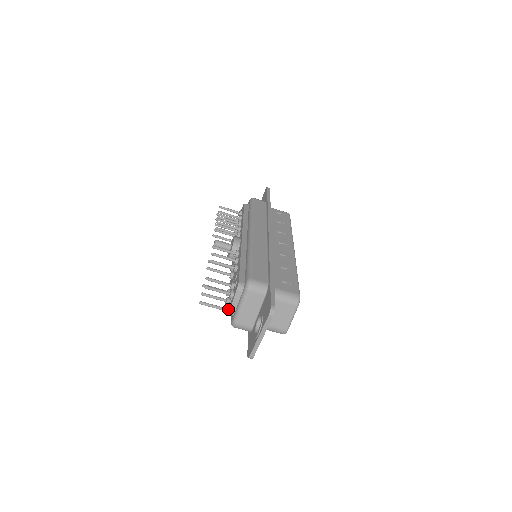
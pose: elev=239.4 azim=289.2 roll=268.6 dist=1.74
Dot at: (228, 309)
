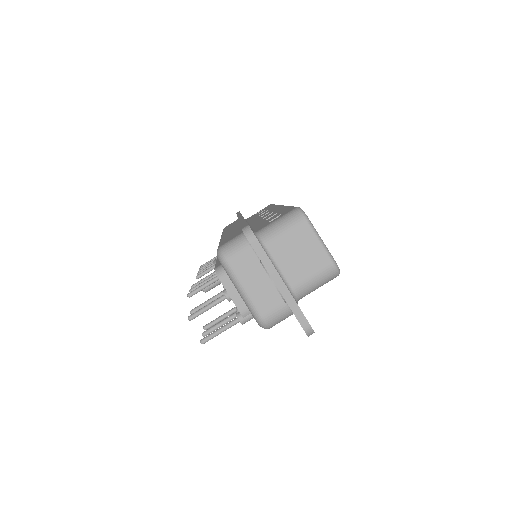
Dot at: (239, 314)
